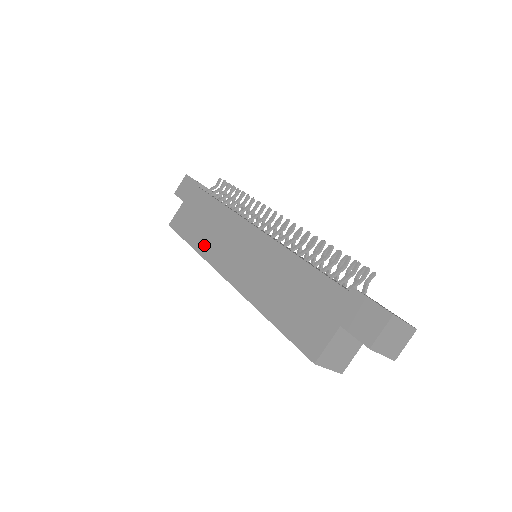
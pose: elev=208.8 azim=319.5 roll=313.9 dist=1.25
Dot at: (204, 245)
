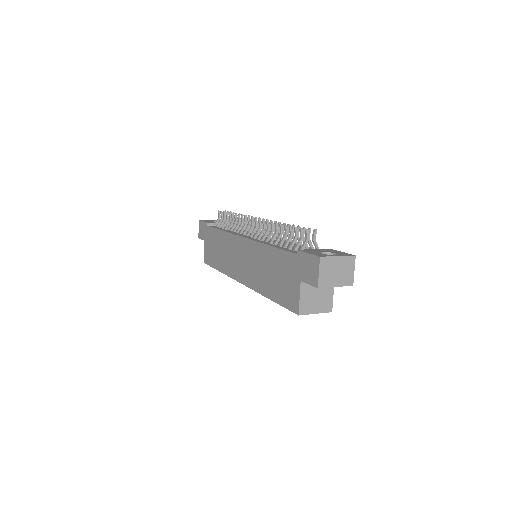
Dot at: (224, 266)
